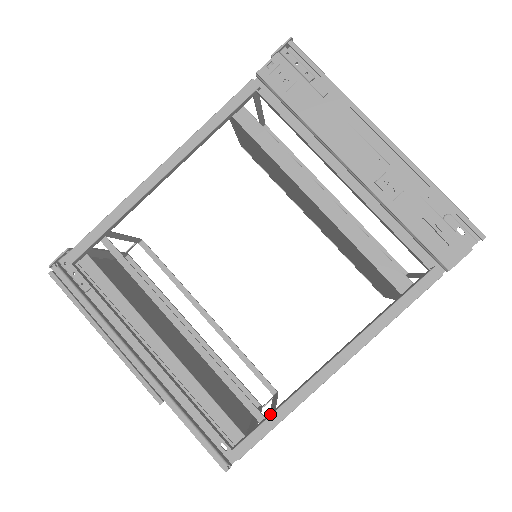
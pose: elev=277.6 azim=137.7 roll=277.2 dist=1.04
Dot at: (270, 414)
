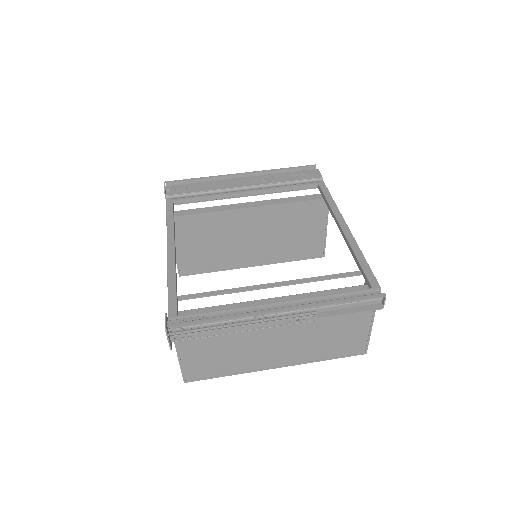
Dot at: (358, 264)
